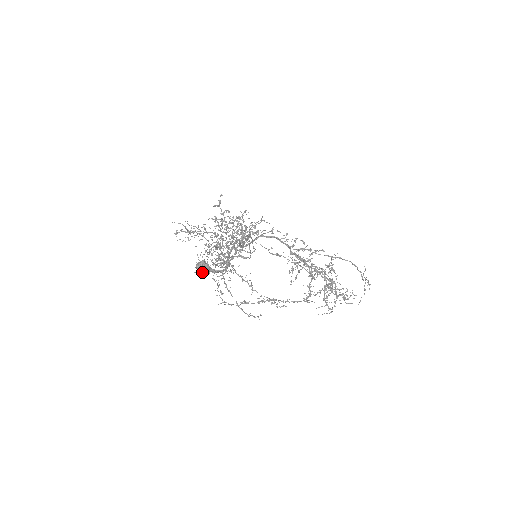
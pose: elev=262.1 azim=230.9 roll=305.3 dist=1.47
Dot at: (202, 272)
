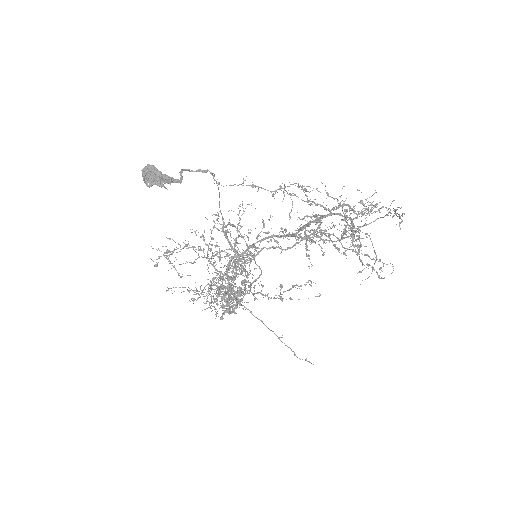
Dot at: (149, 175)
